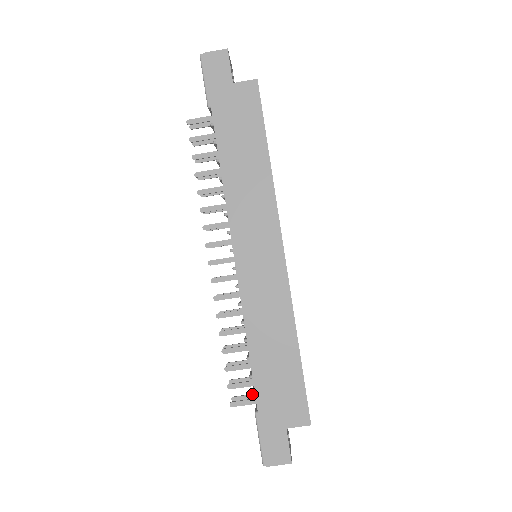
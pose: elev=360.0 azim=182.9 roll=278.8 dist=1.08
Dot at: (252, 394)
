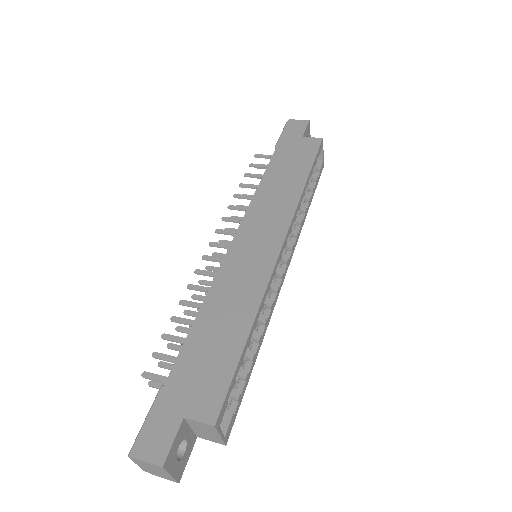
Dot at: (172, 364)
